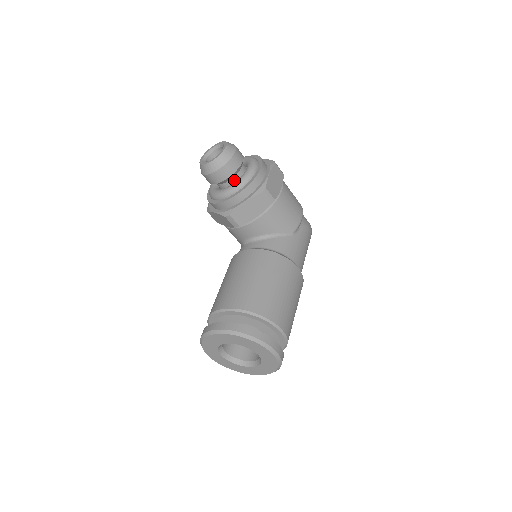
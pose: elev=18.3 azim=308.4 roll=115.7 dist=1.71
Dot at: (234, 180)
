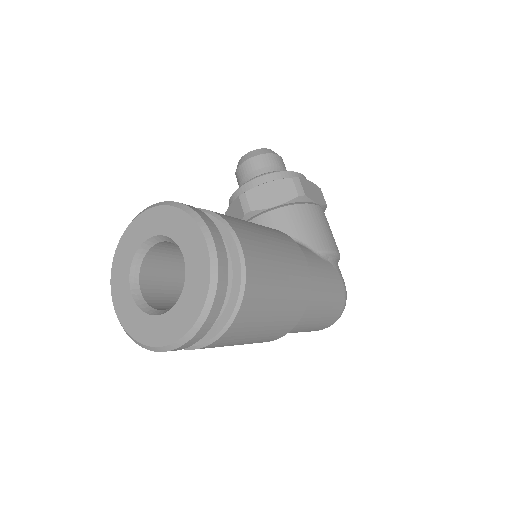
Dot at: occluded
